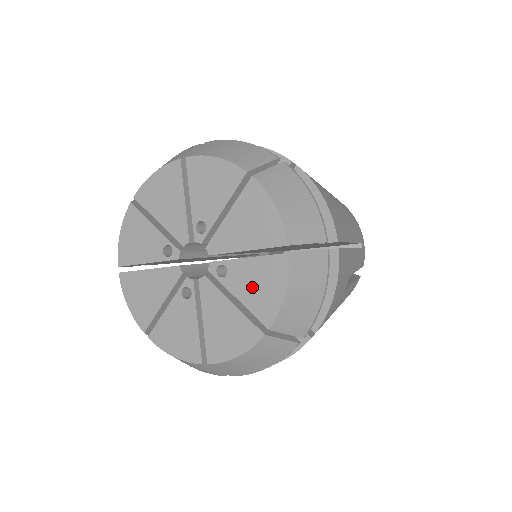
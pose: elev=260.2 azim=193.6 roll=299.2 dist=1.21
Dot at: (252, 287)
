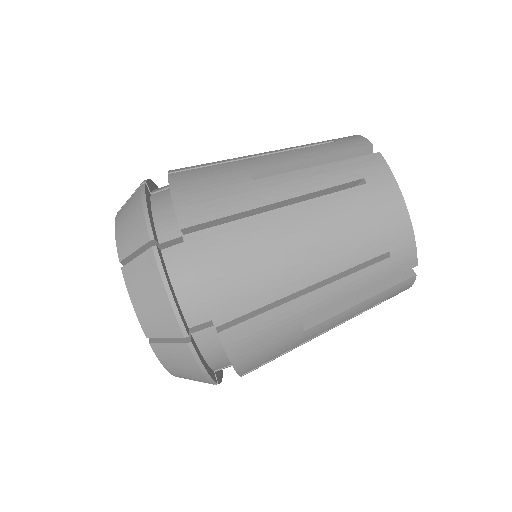
Dot at: occluded
